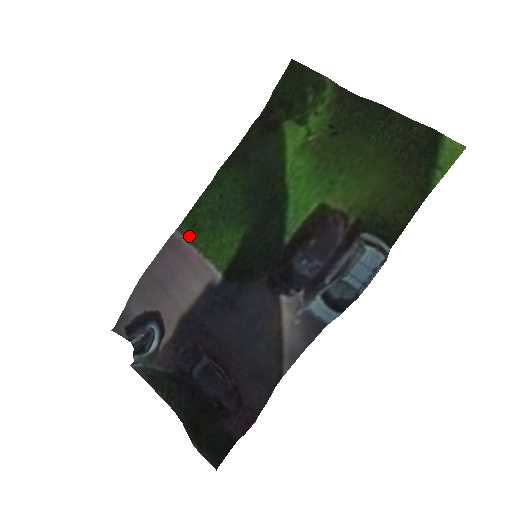
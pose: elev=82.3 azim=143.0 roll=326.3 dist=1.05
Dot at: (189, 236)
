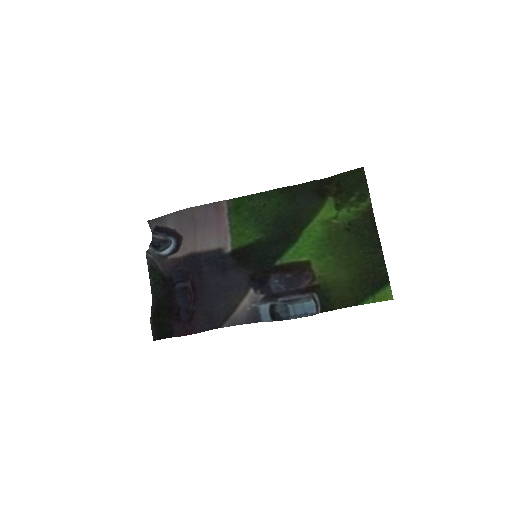
Dot at: (230, 211)
